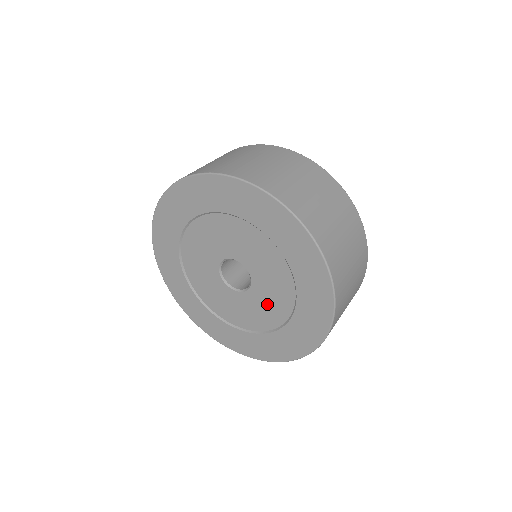
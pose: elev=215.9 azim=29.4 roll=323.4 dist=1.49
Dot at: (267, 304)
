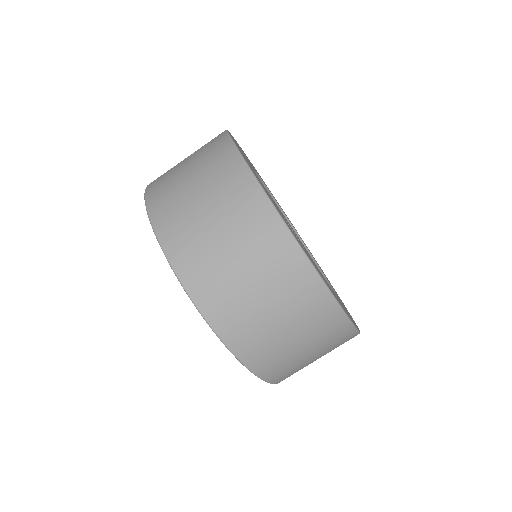
Dot at: occluded
